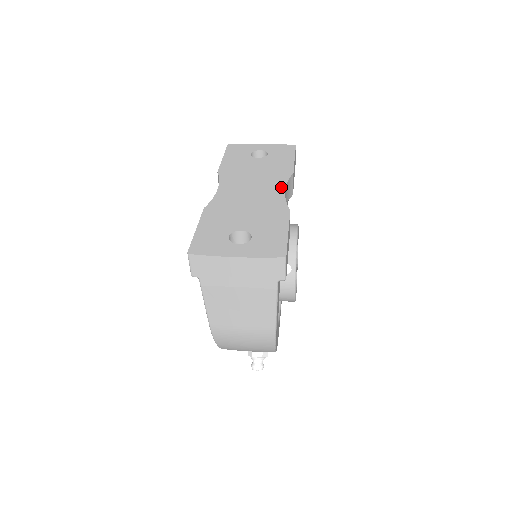
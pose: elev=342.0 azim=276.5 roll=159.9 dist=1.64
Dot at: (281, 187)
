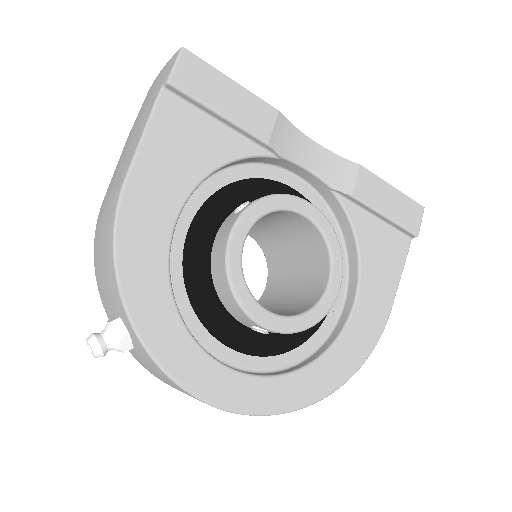
Dot at: (318, 148)
